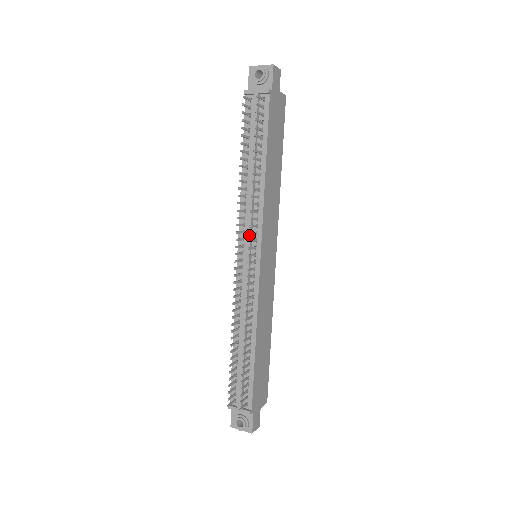
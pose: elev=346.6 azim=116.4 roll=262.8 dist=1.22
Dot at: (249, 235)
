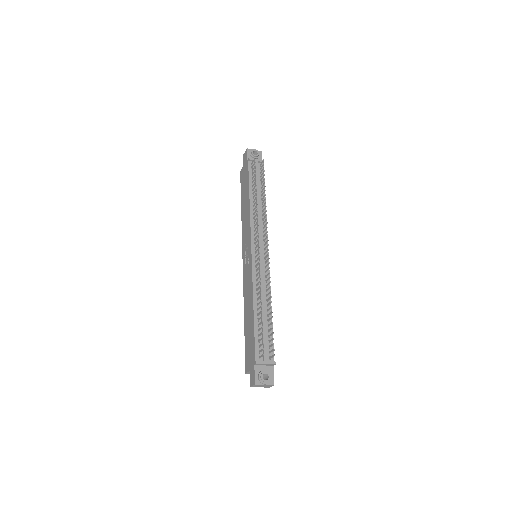
Dot at: (261, 236)
